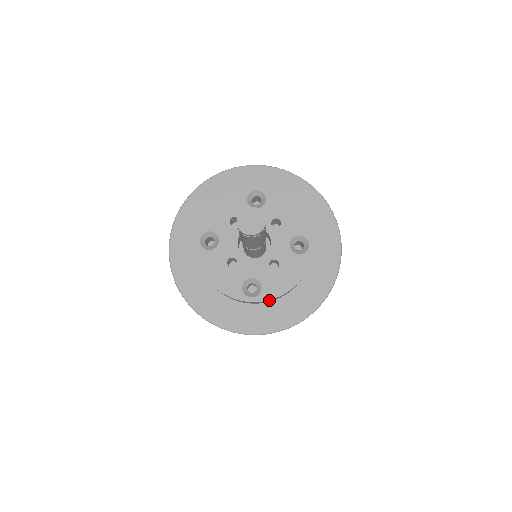
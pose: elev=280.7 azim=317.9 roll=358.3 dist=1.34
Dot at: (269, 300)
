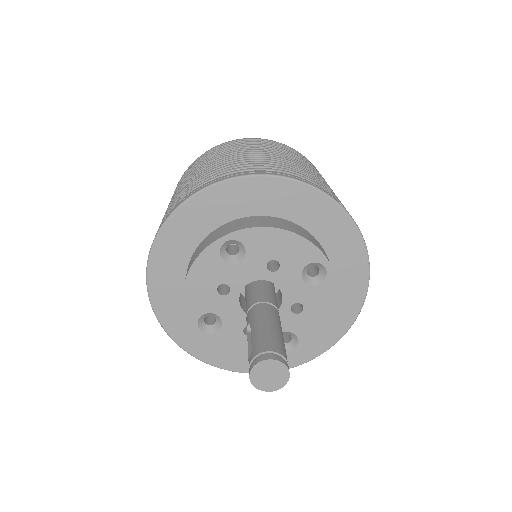
Dot at: (311, 340)
